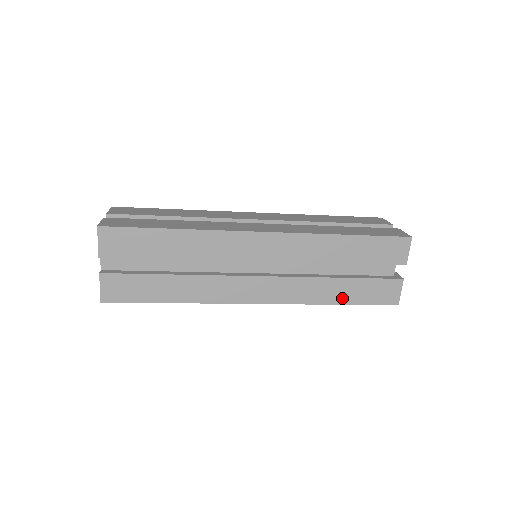
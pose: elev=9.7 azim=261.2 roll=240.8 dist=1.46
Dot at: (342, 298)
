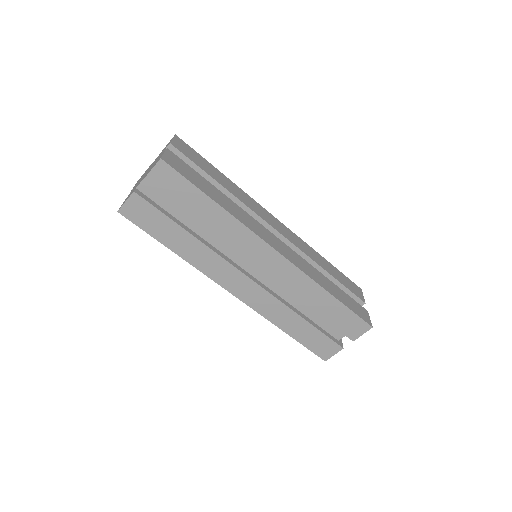
Dot at: (335, 294)
